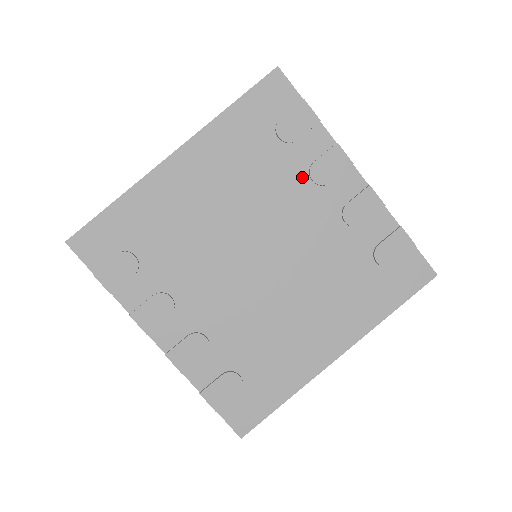
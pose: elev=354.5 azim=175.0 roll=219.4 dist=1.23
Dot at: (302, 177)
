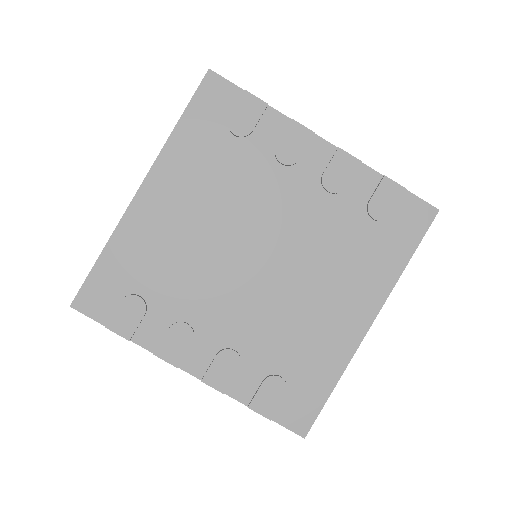
Dot at: (270, 164)
